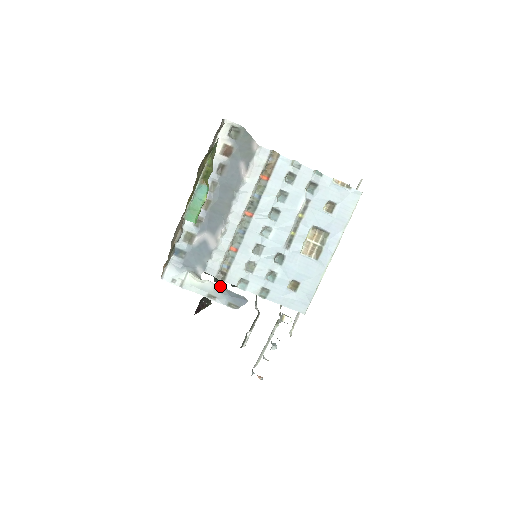
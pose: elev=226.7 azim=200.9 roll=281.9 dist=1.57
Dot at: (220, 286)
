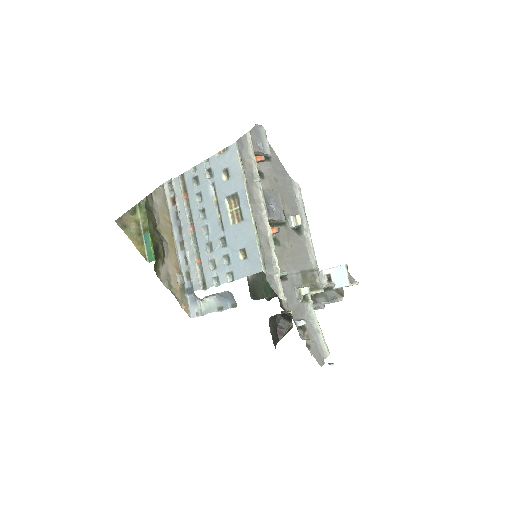
Dot at: (216, 295)
